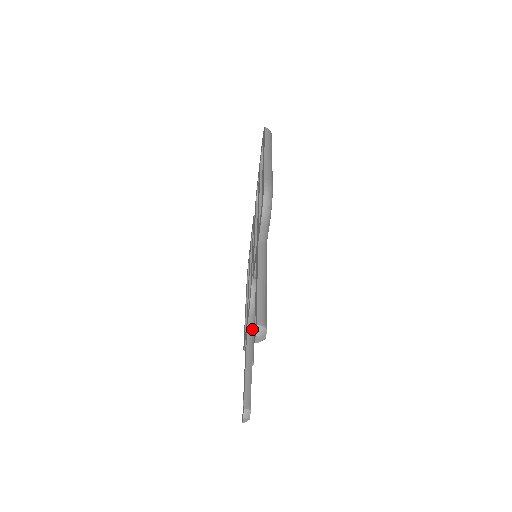
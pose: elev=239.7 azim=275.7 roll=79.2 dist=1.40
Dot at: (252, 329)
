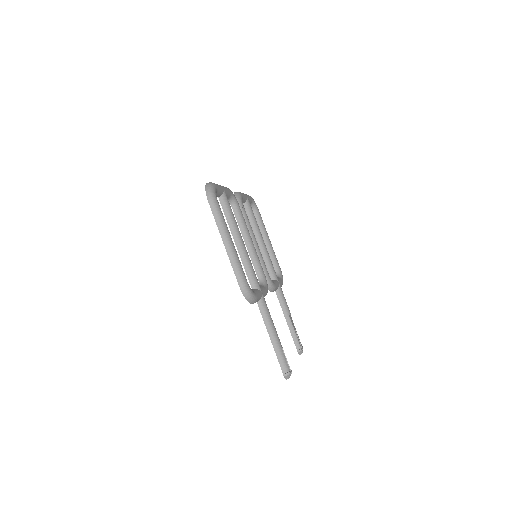
Dot at: (279, 291)
